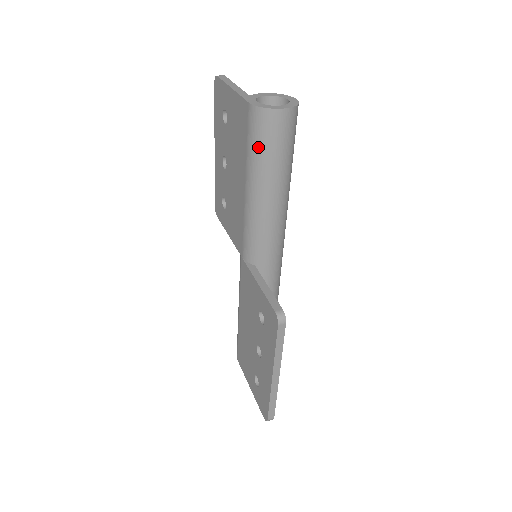
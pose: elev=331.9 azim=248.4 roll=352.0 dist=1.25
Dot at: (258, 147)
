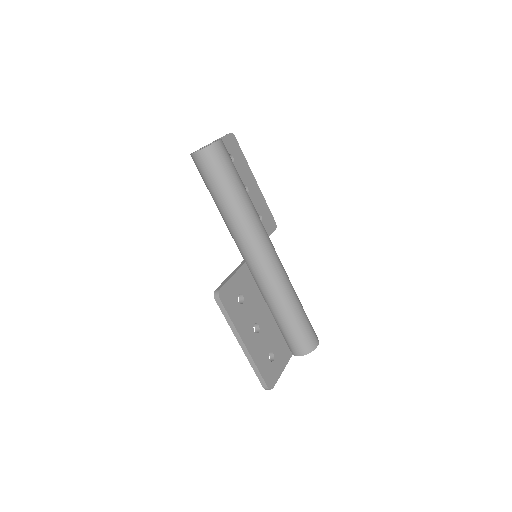
Dot at: occluded
